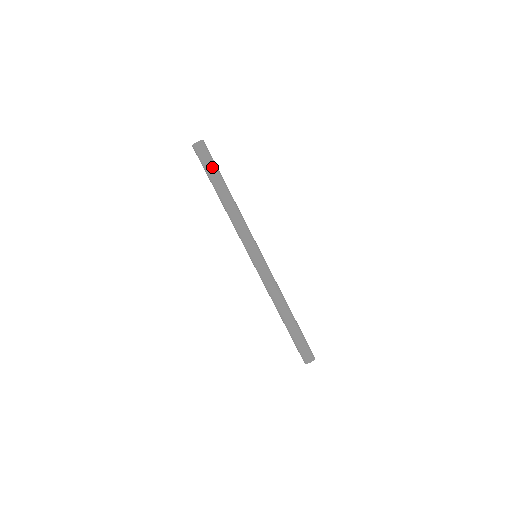
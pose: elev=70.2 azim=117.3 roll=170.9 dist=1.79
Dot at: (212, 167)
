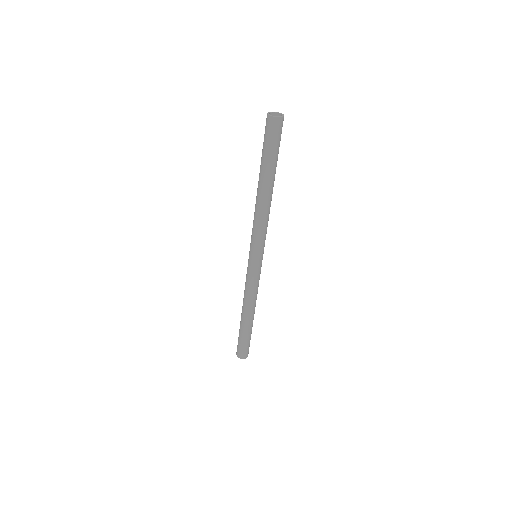
Dot at: (274, 153)
